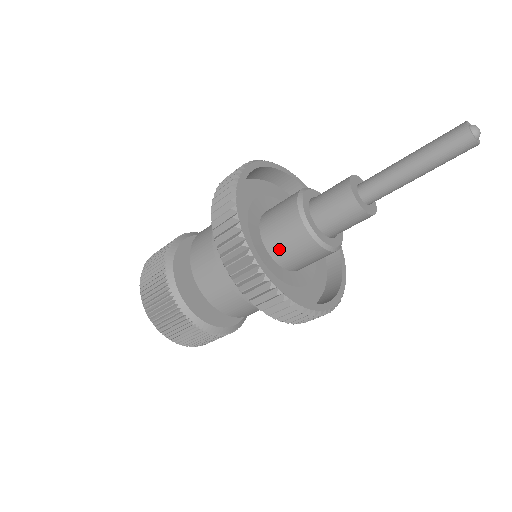
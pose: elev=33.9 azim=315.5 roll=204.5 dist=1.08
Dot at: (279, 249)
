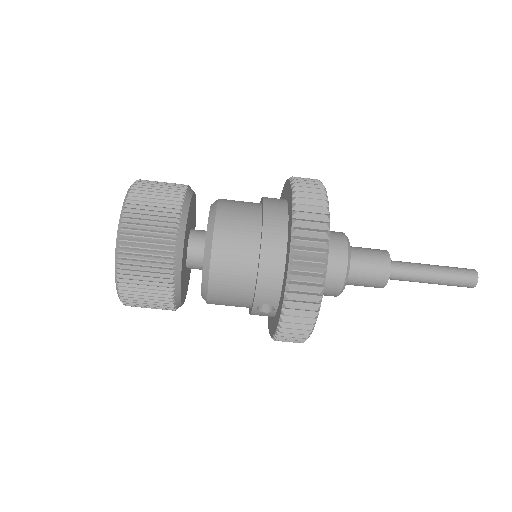
Dot at: occluded
